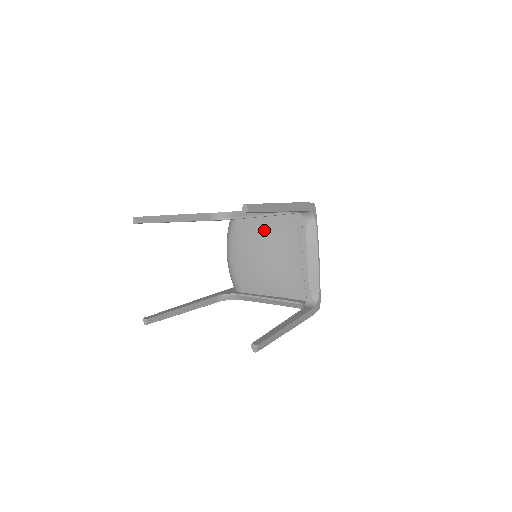
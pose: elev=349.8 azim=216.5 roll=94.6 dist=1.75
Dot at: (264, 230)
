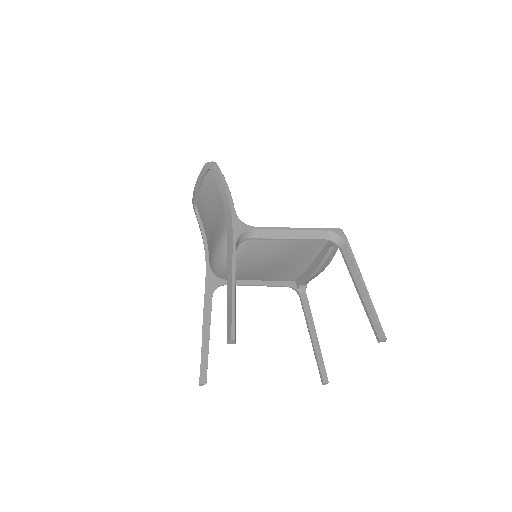
Dot at: (282, 246)
